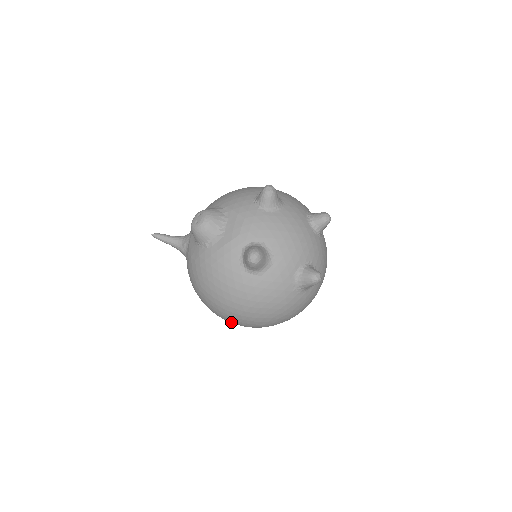
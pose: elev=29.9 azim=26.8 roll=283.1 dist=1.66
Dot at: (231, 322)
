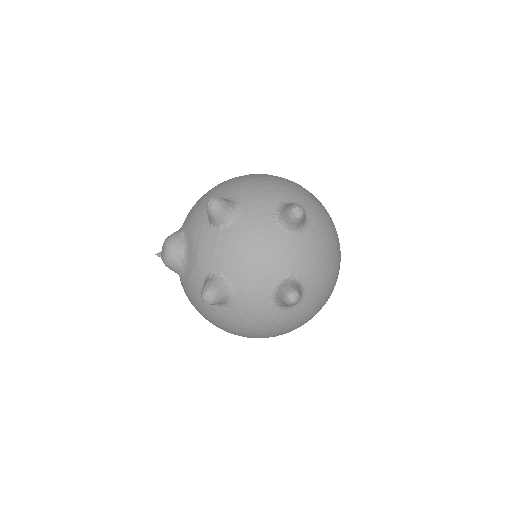
Dot at: occluded
